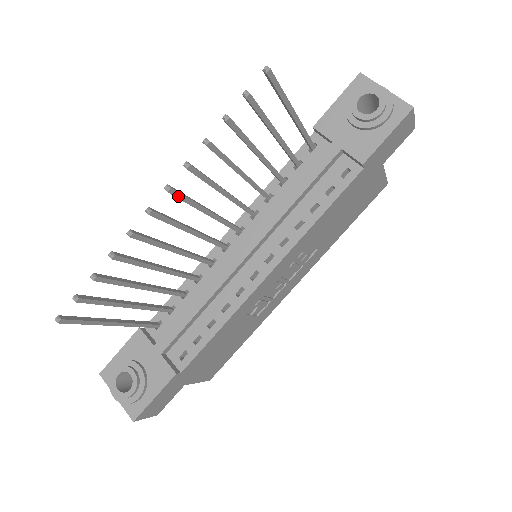
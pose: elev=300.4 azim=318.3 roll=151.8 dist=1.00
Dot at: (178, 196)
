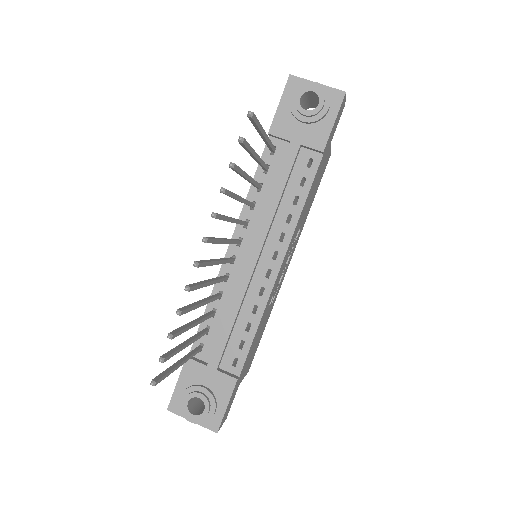
Dot at: (211, 242)
